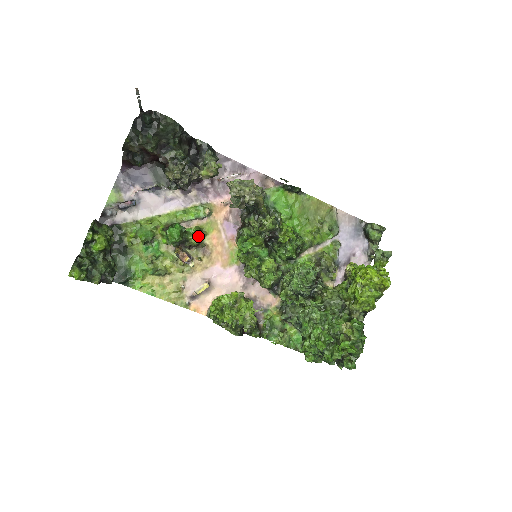
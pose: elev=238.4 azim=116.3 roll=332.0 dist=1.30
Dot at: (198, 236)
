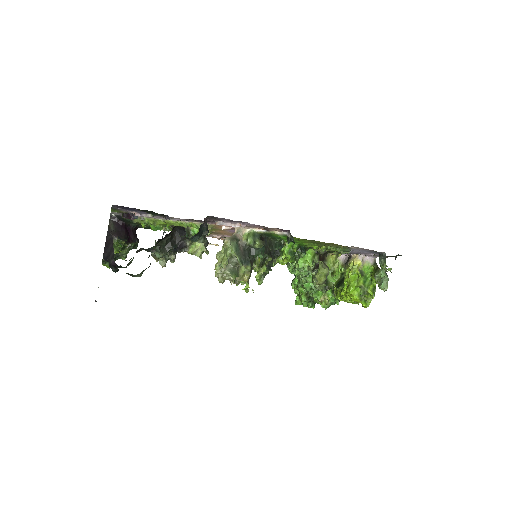
Dot at: occluded
